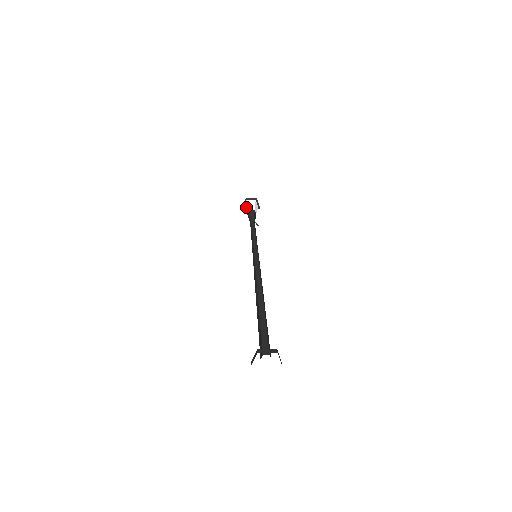
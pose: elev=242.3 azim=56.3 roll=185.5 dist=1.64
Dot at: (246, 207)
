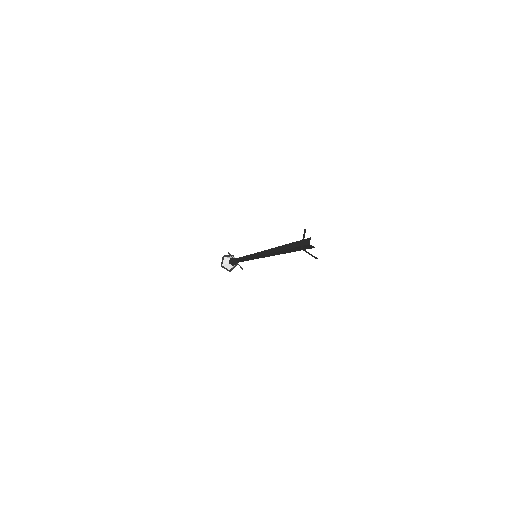
Dot at: (225, 261)
